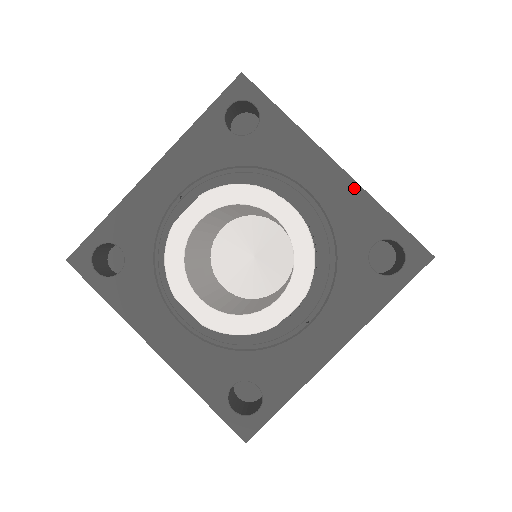
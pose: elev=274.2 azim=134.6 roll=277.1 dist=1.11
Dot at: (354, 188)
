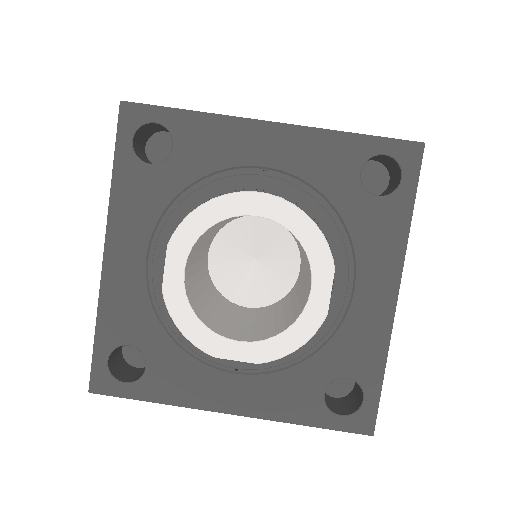
Dot at: (386, 326)
